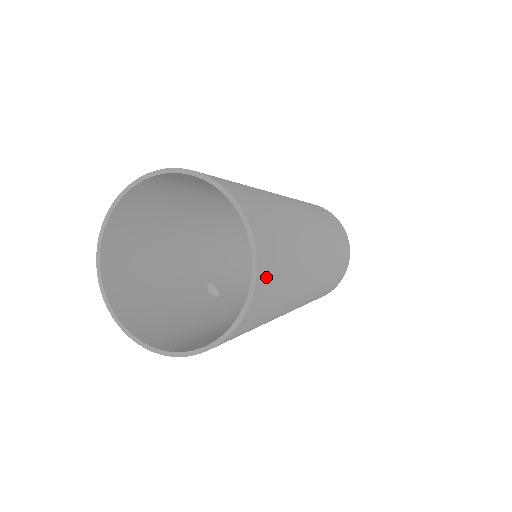
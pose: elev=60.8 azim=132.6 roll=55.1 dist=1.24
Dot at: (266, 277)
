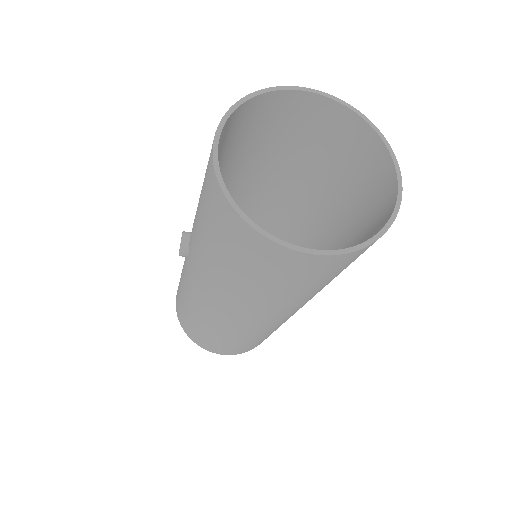
Dot at: (366, 249)
